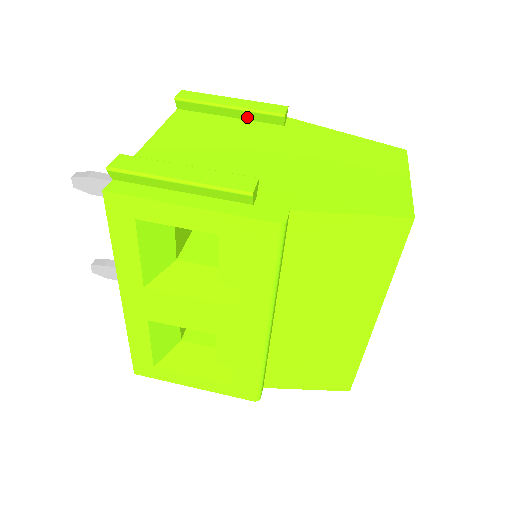
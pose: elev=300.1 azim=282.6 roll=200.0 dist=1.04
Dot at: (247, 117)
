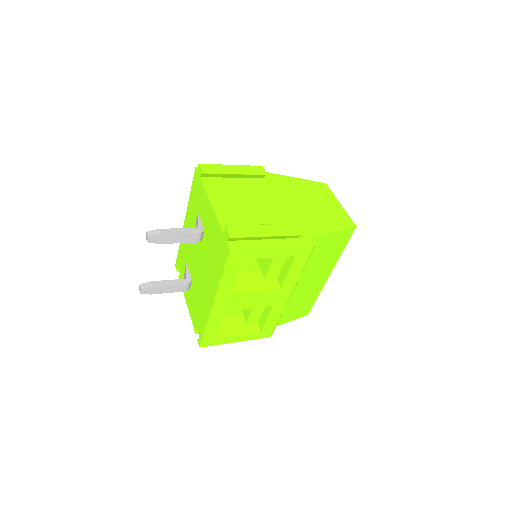
Dot at: (244, 177)
